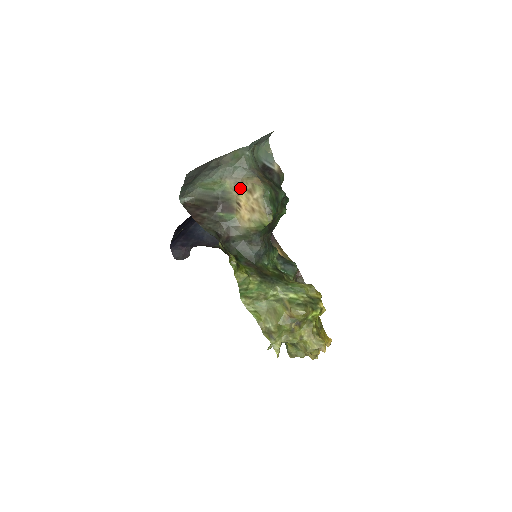
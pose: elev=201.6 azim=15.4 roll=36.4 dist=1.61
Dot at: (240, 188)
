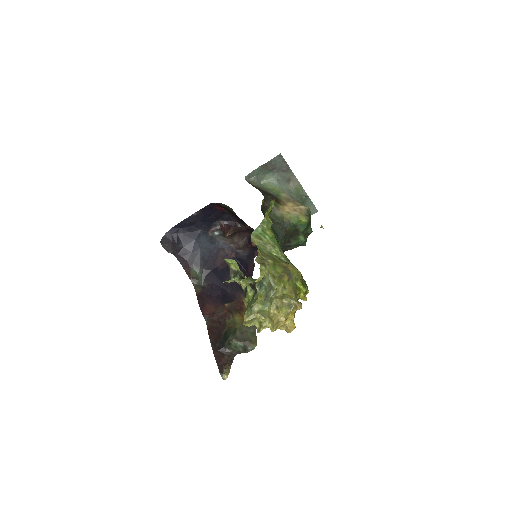
Dot at: (290, 201)
